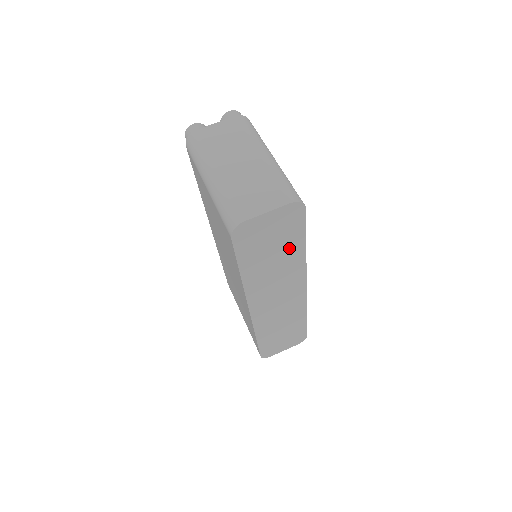
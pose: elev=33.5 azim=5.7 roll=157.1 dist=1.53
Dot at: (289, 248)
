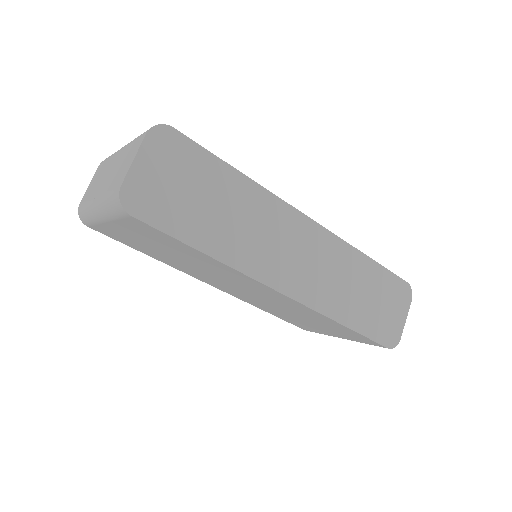
Dot at: (220, 185)
